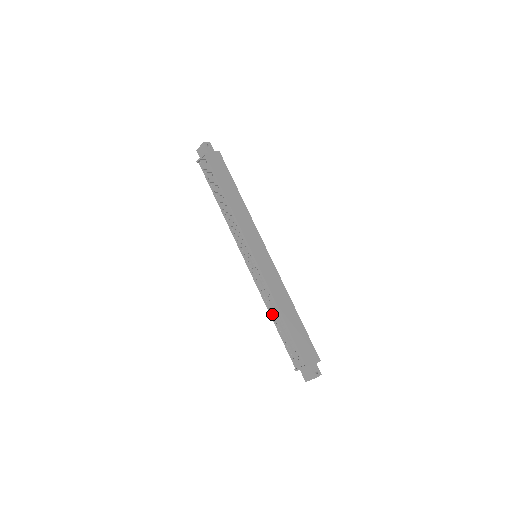
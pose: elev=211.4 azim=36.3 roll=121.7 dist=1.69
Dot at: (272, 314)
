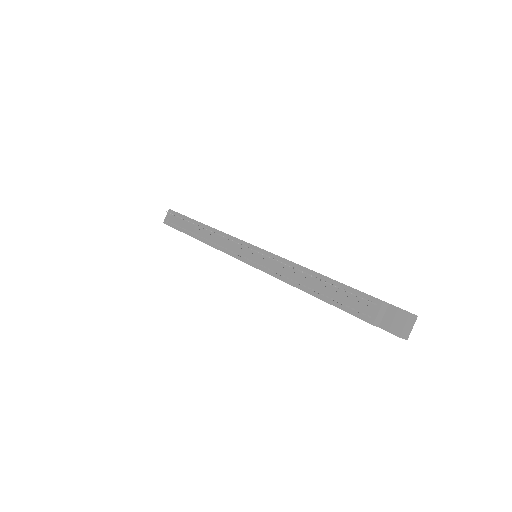
Dot at: (301, 285)
